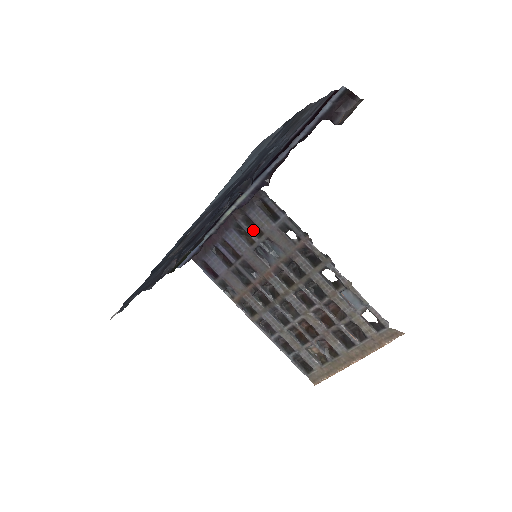
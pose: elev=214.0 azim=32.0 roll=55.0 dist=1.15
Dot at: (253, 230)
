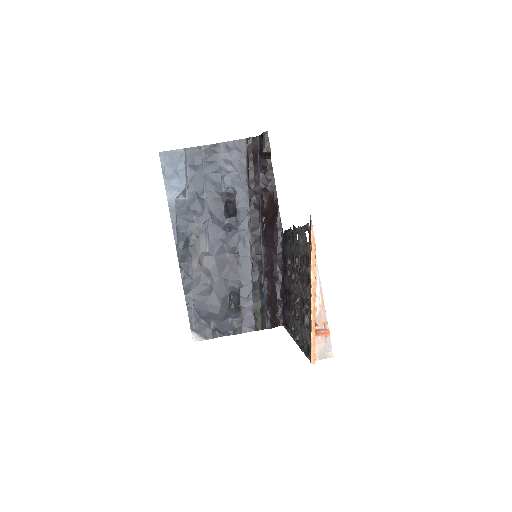
Dot at: (286, 262)
